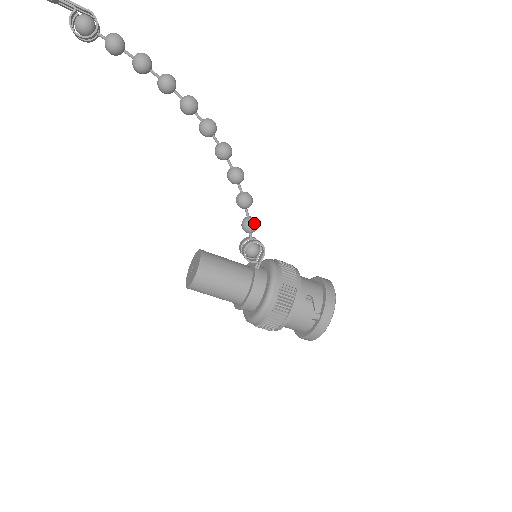
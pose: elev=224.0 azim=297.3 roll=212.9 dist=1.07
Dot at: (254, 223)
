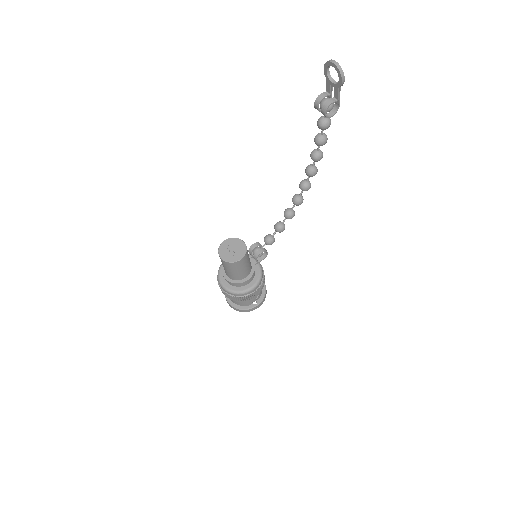
Dot at: occluded
